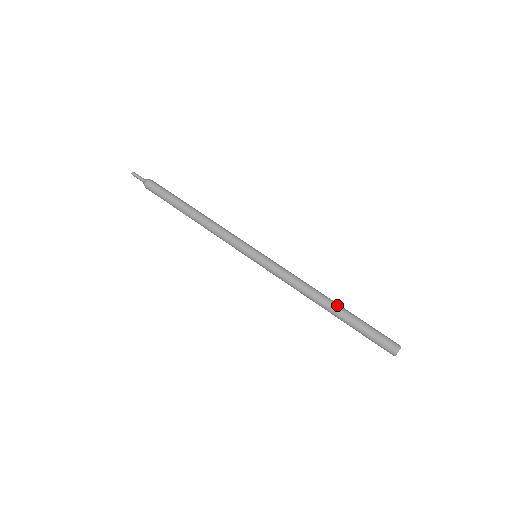
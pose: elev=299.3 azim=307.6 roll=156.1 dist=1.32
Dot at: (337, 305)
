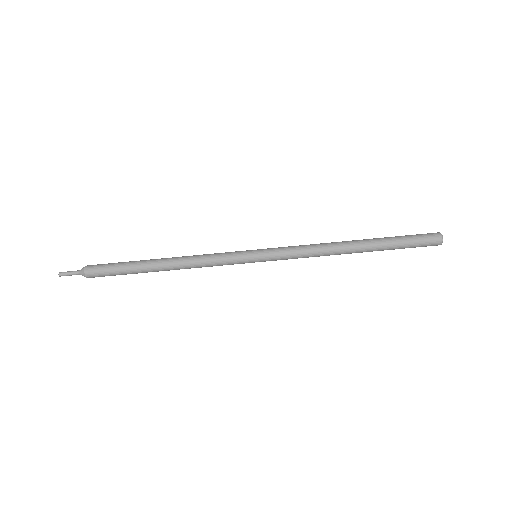
Dot at: (364, 243)
